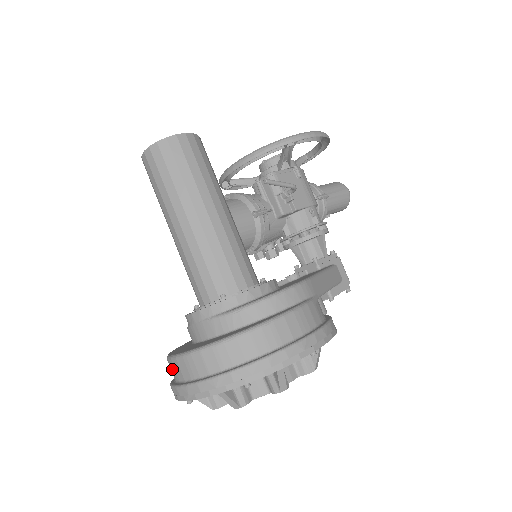
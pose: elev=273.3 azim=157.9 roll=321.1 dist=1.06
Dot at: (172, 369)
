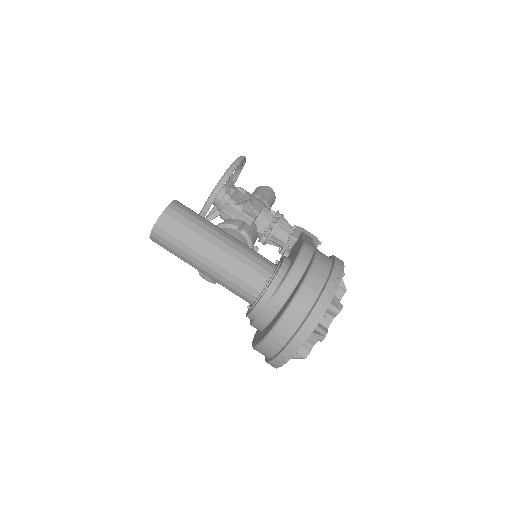
Dot at: (268, 348)
